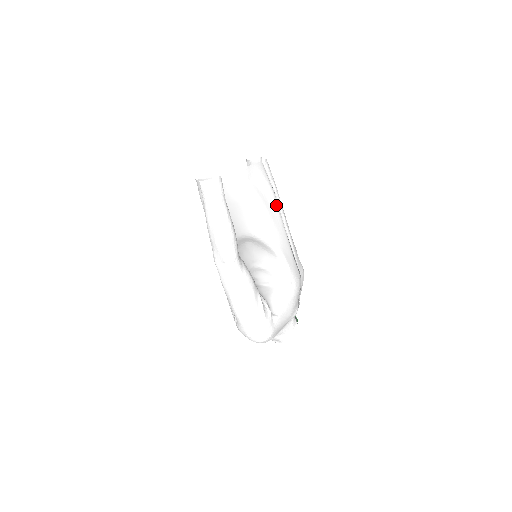
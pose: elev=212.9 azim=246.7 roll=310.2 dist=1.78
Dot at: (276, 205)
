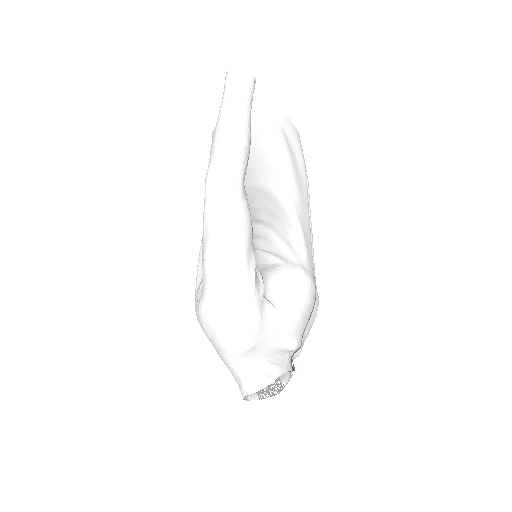
Dot at: (306, 183)
